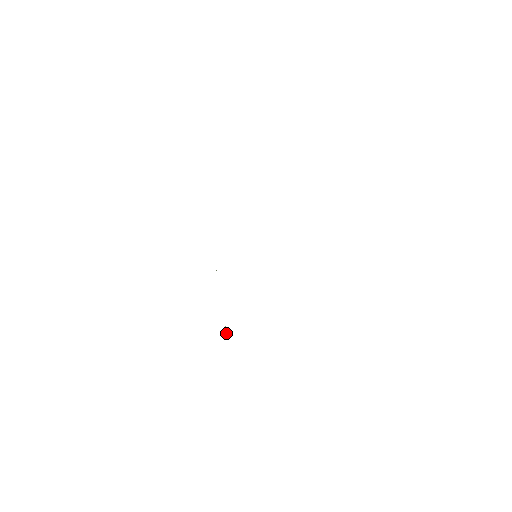
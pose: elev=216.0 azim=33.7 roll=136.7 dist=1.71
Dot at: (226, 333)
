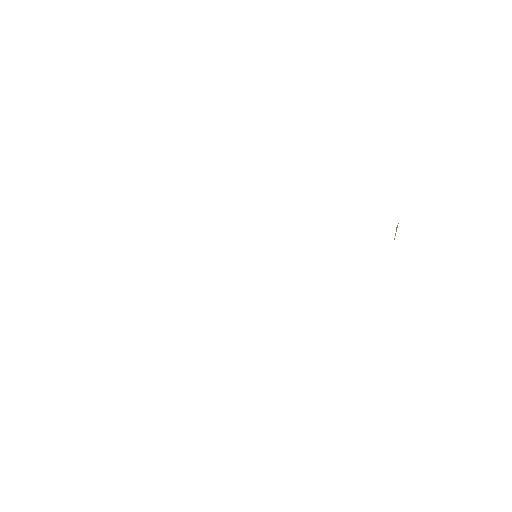
Dot at: occluded
